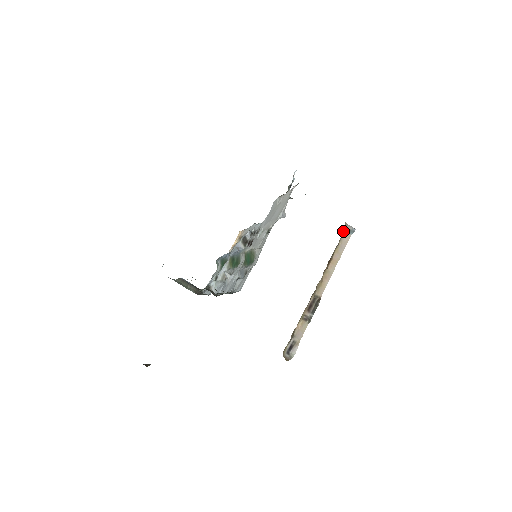
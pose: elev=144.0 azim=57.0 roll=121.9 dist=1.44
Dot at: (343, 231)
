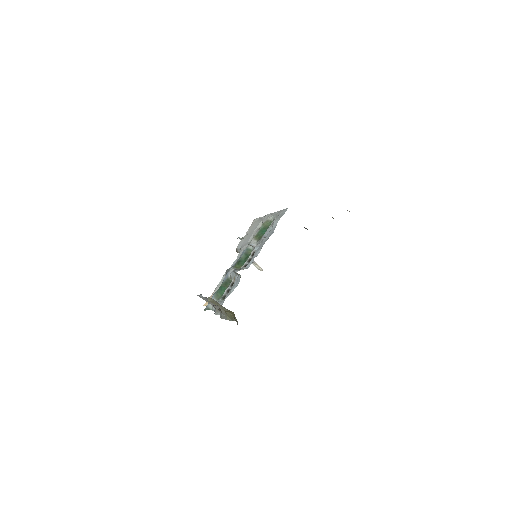
Dot at: occluded
